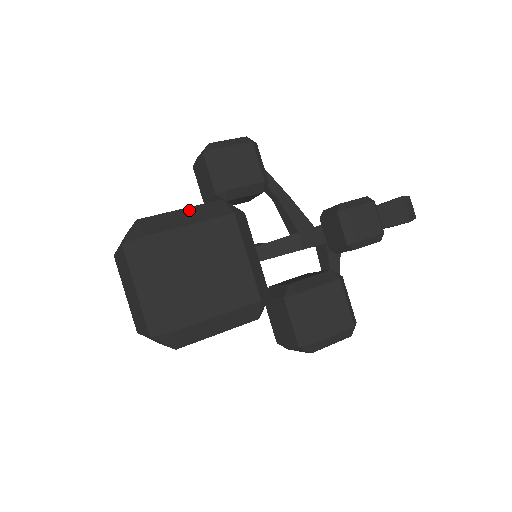
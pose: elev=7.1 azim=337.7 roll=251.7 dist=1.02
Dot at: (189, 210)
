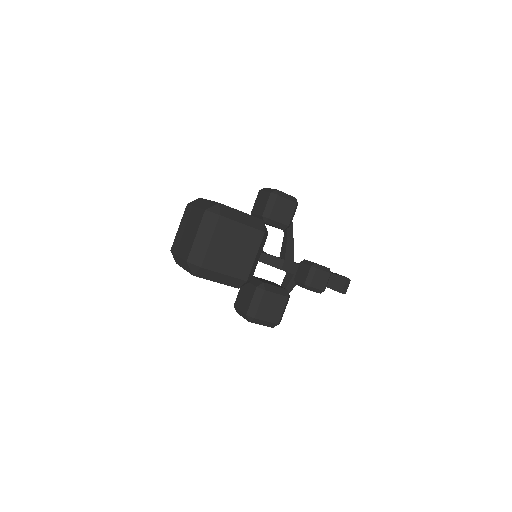
Dot at: (245, 215)
